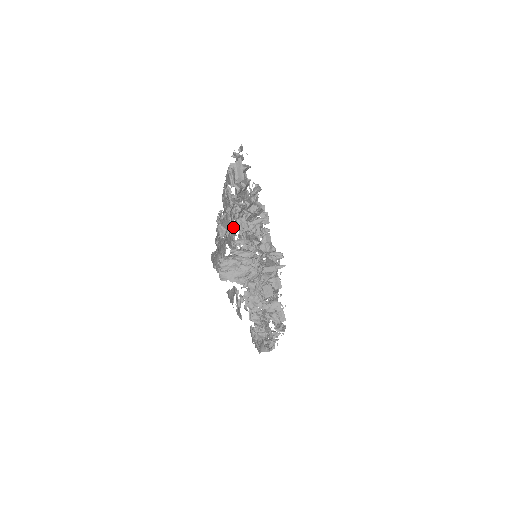
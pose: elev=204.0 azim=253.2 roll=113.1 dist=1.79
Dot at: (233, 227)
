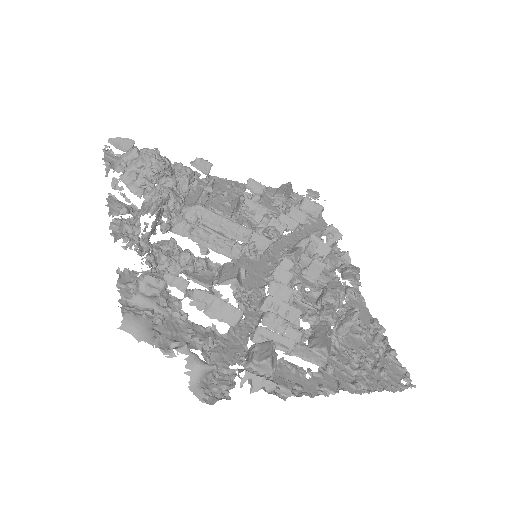
Dot at: occluded
